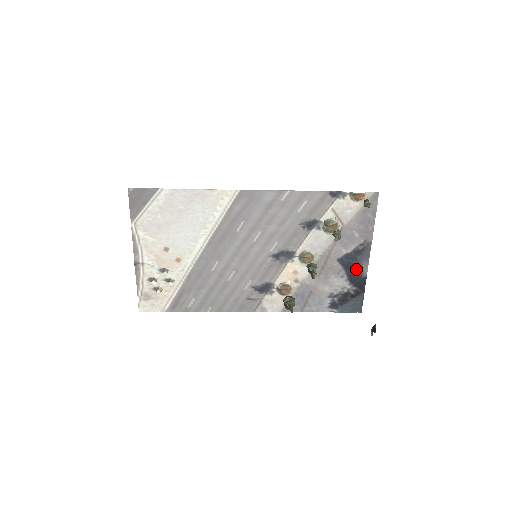
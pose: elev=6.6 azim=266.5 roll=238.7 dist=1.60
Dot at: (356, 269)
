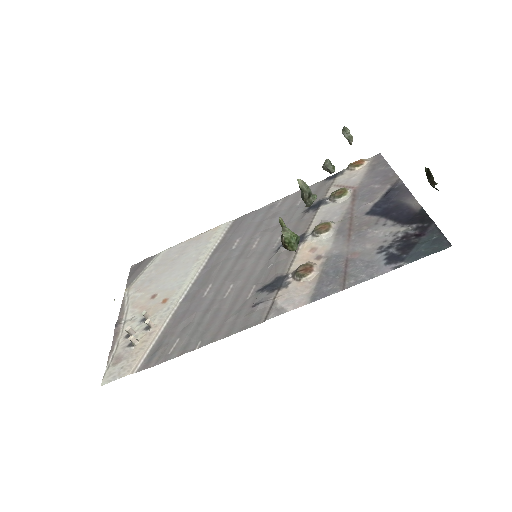
Dot at: (400, 210)
